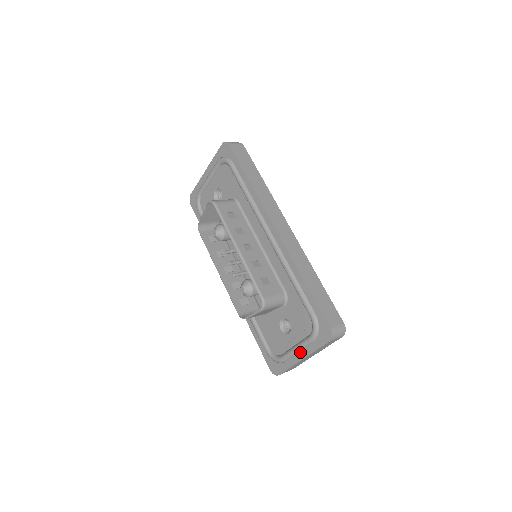
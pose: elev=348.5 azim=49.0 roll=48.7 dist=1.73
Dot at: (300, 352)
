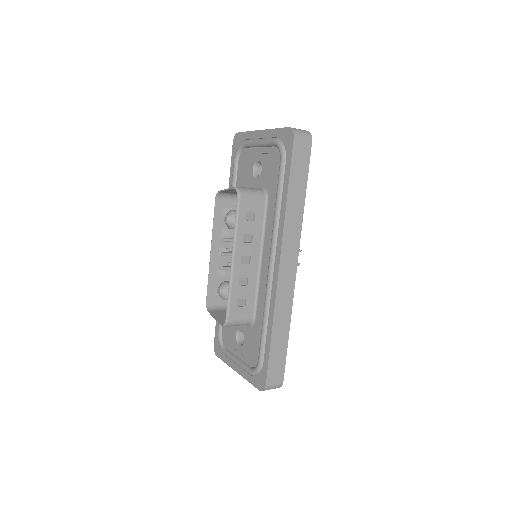
Dot at: (238, 366)
